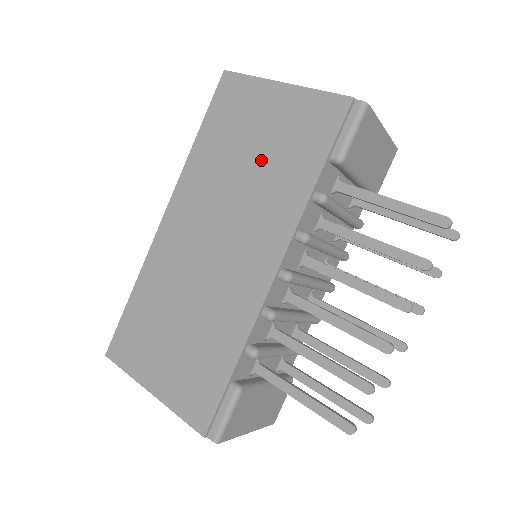
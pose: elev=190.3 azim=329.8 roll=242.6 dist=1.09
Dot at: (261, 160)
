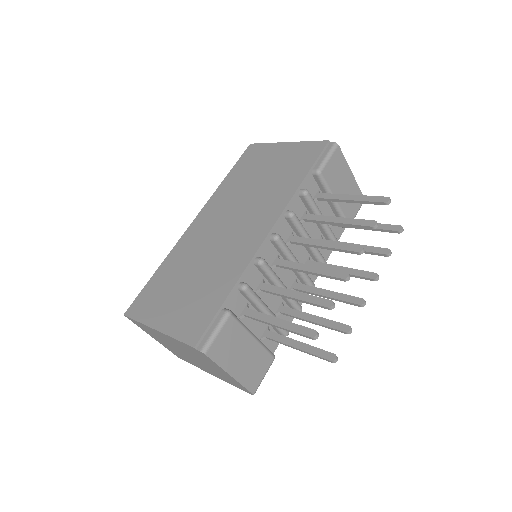
Dot at: (267, 179)
